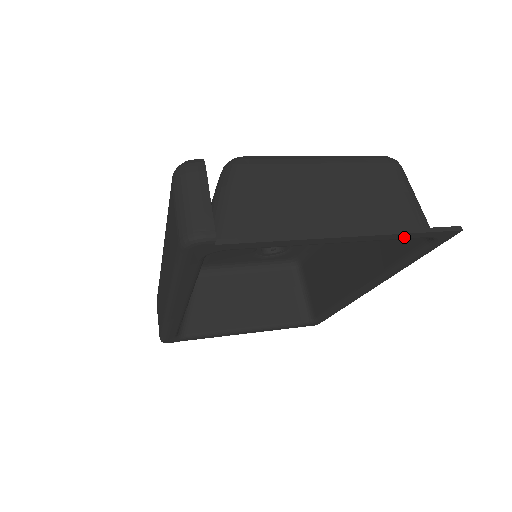
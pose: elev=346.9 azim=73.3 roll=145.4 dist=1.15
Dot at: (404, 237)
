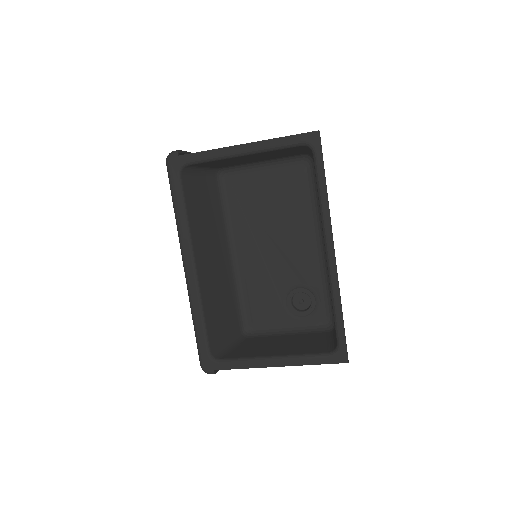
Dot at: (283, 143)
